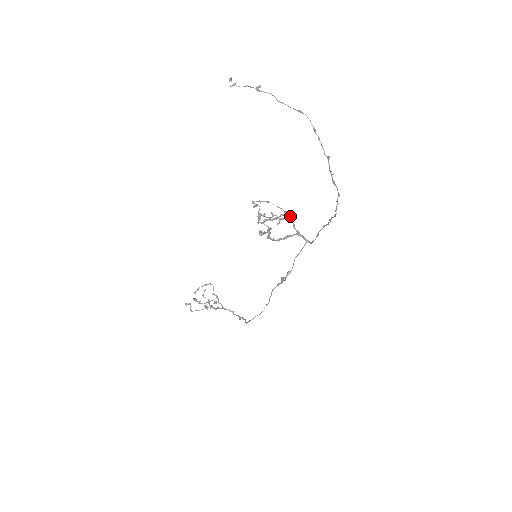
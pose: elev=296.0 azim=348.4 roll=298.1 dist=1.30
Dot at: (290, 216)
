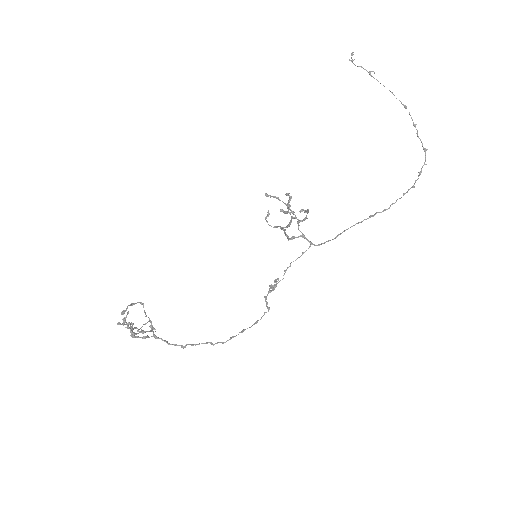
Dot at: occluded
